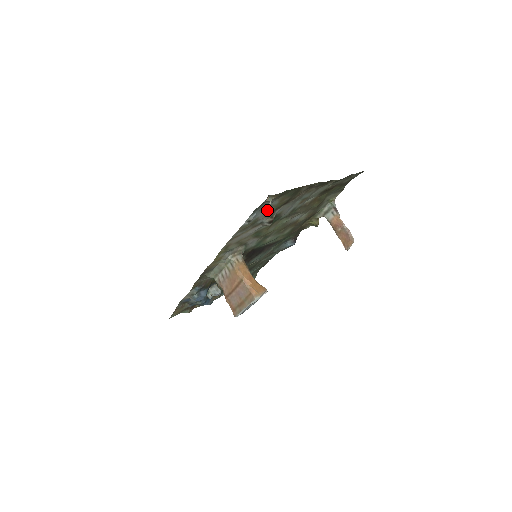
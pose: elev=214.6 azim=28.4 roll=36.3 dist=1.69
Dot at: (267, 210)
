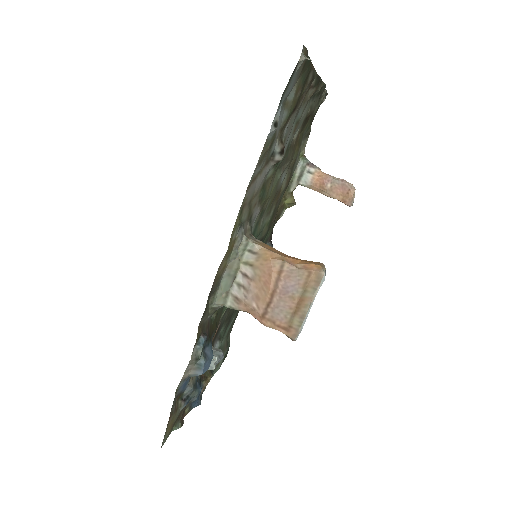
Dot at: (282, 116)
